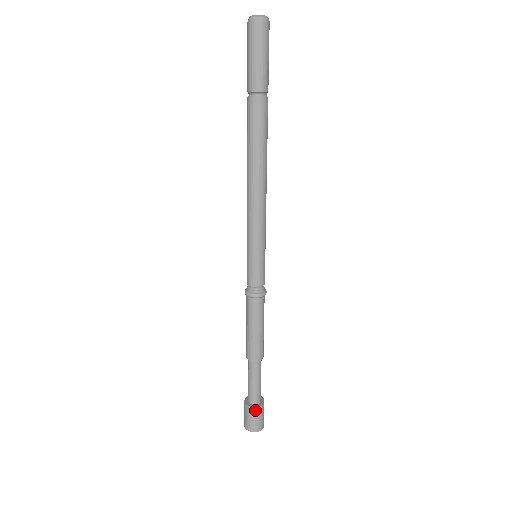
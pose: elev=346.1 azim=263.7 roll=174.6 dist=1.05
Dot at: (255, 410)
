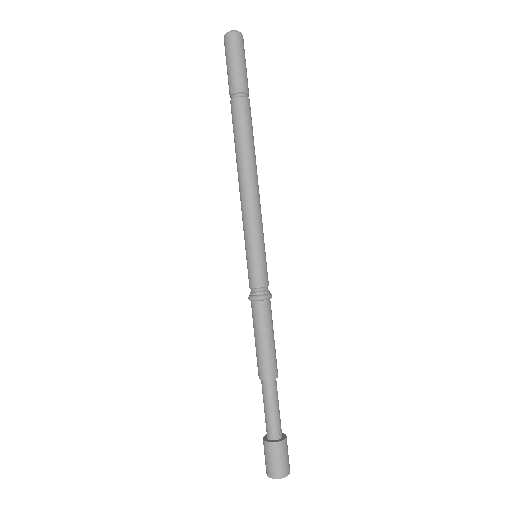
Dot at: (276, 446)
